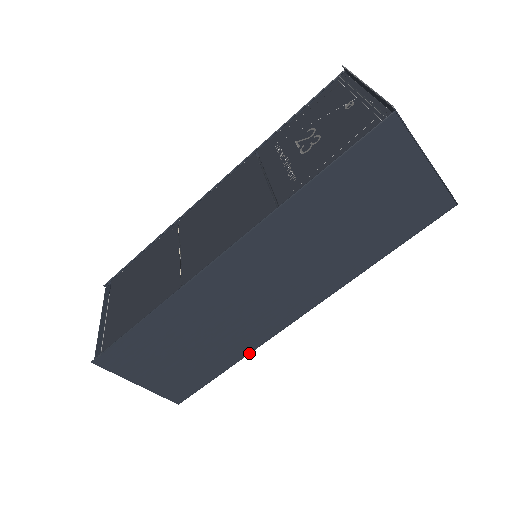
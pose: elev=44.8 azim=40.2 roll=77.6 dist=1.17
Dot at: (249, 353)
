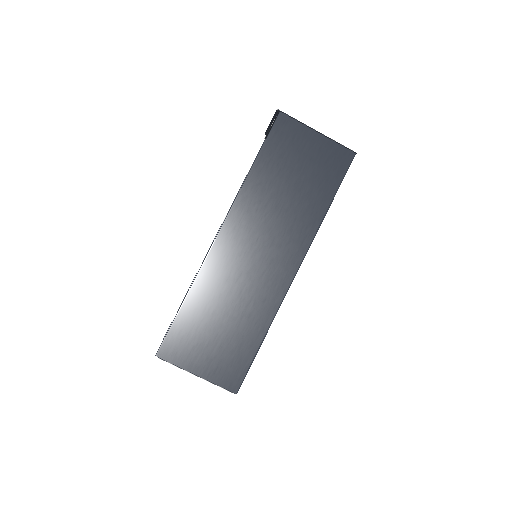
Dot at: (273, 319)
